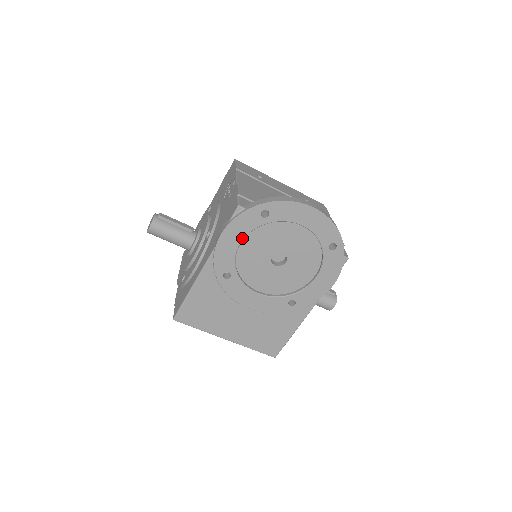
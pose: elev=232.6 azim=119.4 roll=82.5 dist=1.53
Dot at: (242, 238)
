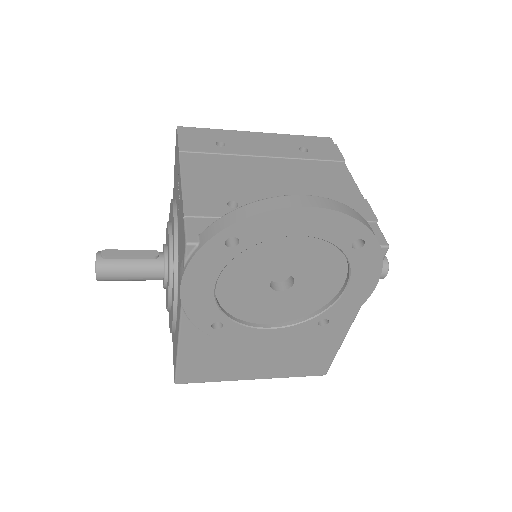
Dot at: (214, 281)
